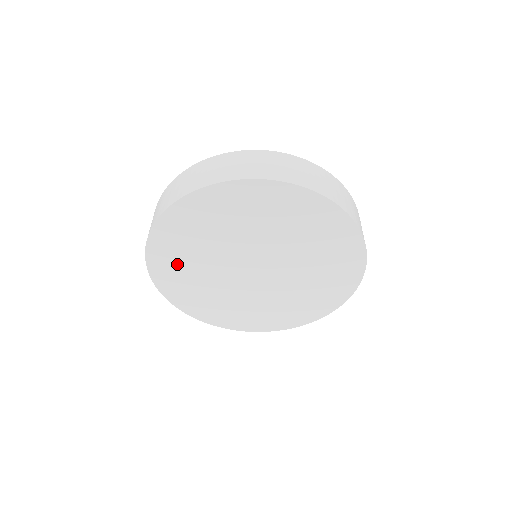
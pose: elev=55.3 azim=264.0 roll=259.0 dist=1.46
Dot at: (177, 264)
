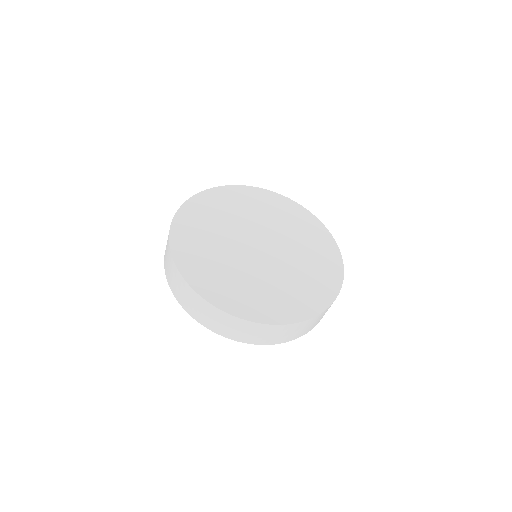
Dot at: (210, 211)
